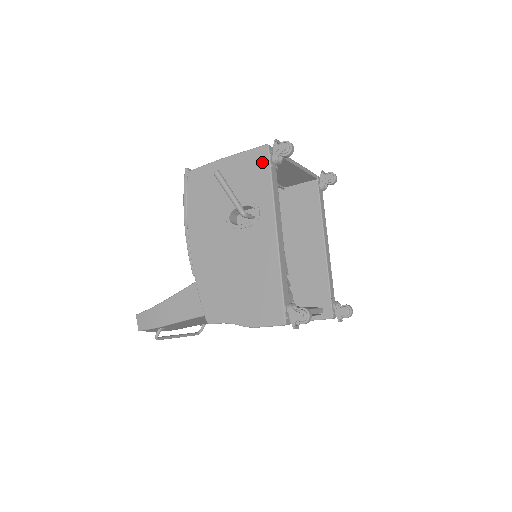
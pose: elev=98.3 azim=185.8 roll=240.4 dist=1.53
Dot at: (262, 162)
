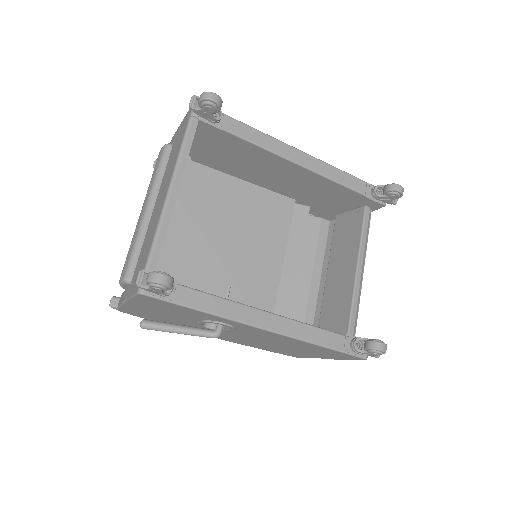
Dot at: (161, 303)
